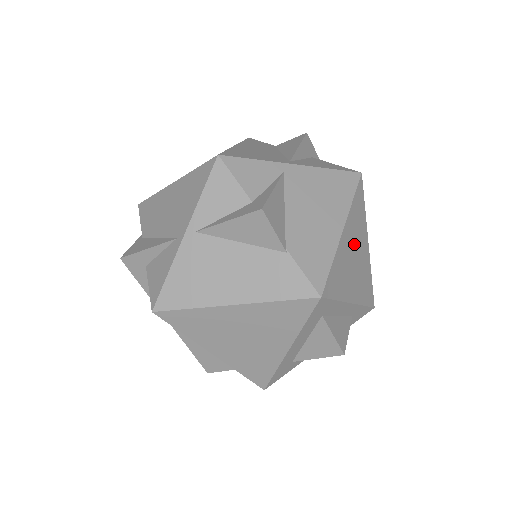
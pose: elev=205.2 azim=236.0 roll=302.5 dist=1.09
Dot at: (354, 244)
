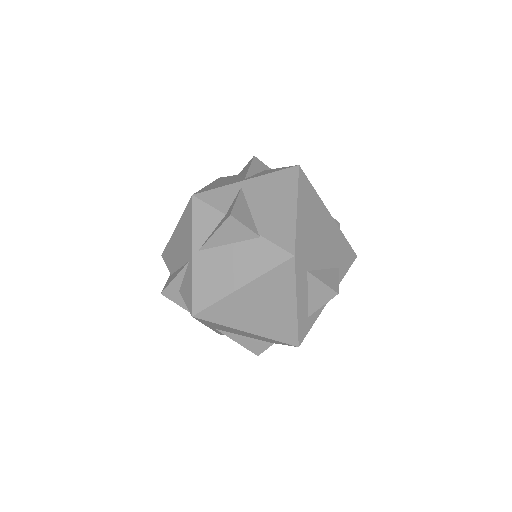
Dot at: (313, 215)
